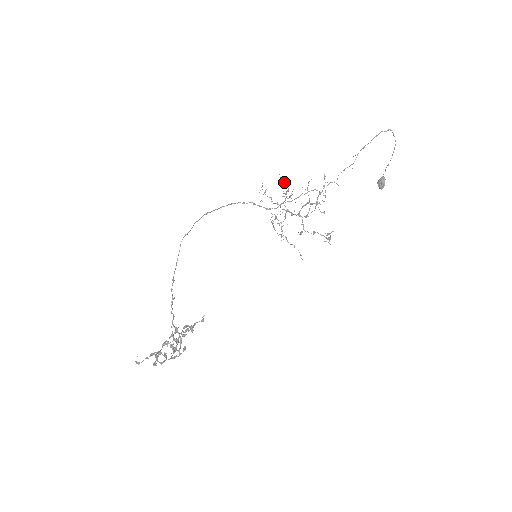
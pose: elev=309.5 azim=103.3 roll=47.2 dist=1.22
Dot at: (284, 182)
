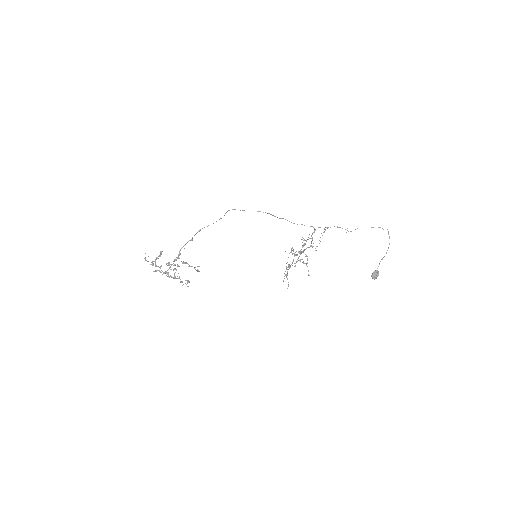
Dot at: occluded
